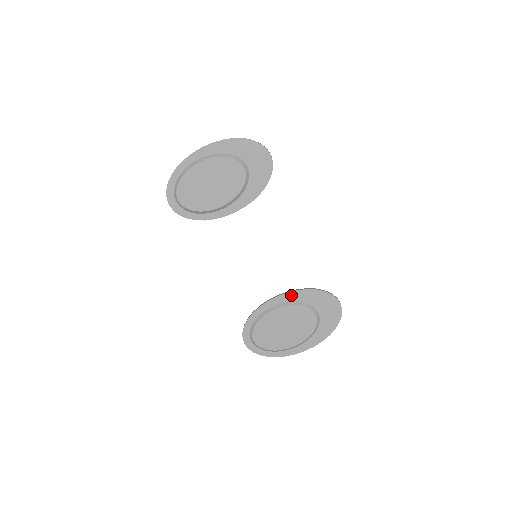
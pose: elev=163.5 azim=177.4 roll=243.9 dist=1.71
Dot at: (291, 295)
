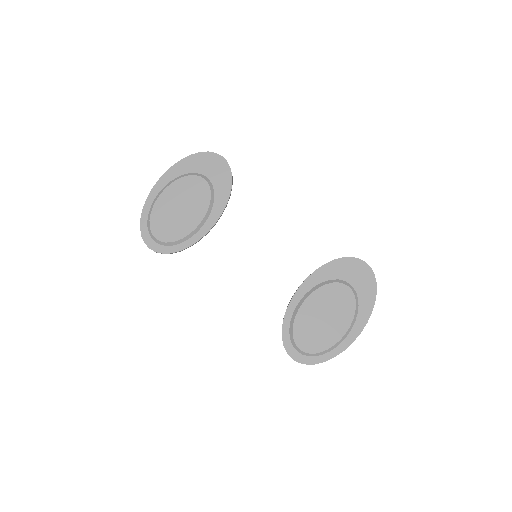
Dot at: (312, 279)
